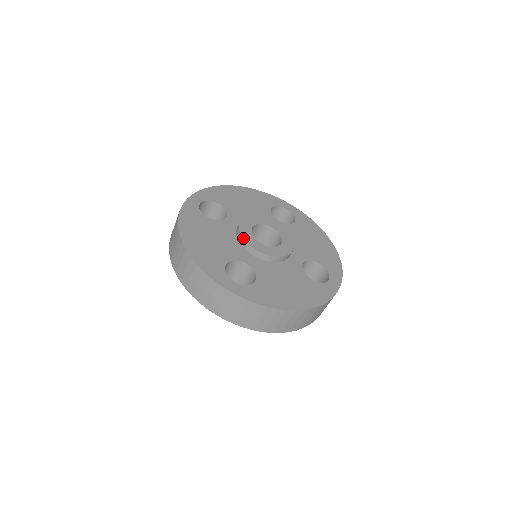
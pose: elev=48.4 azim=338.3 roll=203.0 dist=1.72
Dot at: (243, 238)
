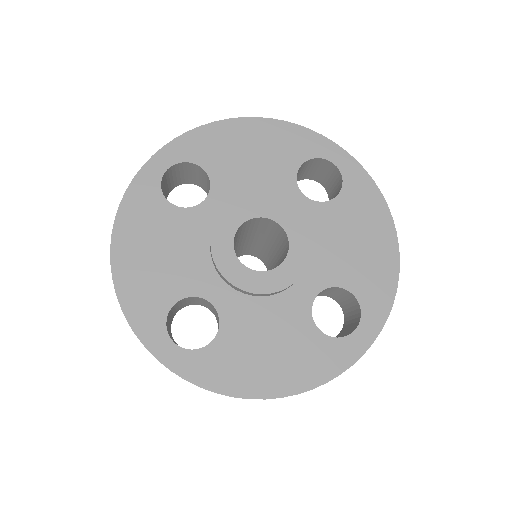
Dot at: (212, 256)
